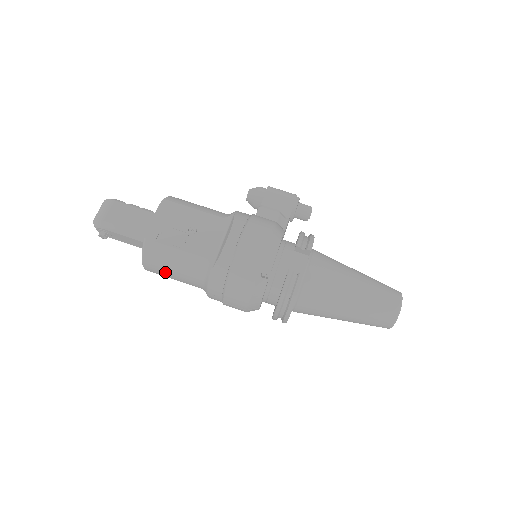
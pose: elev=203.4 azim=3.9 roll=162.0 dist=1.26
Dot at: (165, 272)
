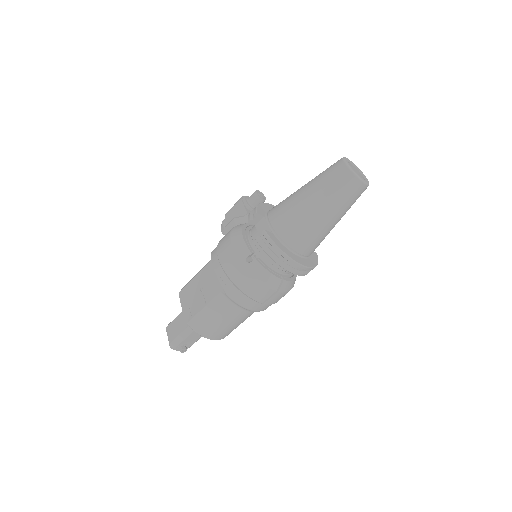
Dot at: (220, 328)
